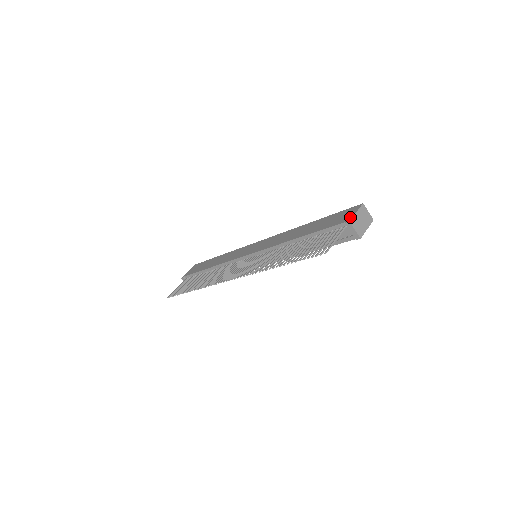
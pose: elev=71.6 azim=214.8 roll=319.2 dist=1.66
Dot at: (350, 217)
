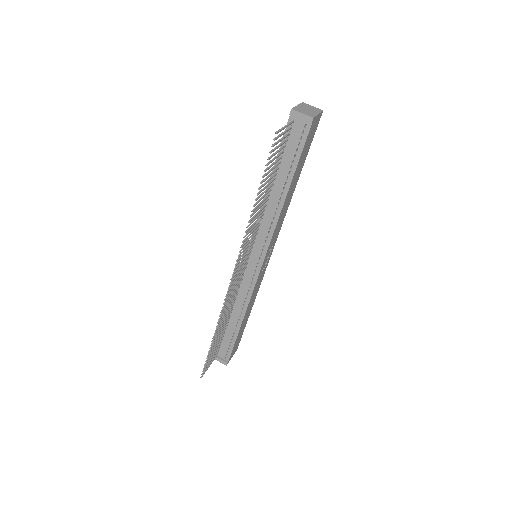
Dot at: occluded
